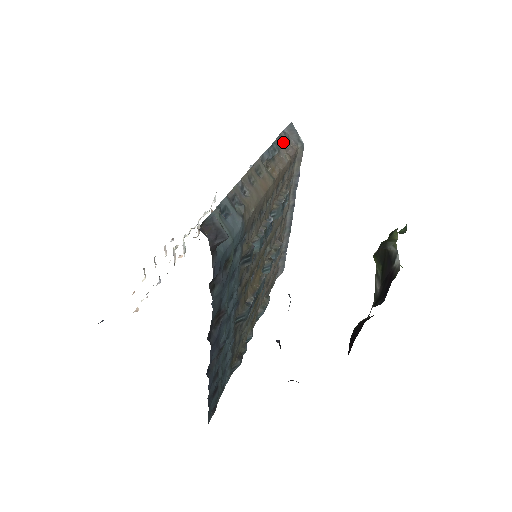
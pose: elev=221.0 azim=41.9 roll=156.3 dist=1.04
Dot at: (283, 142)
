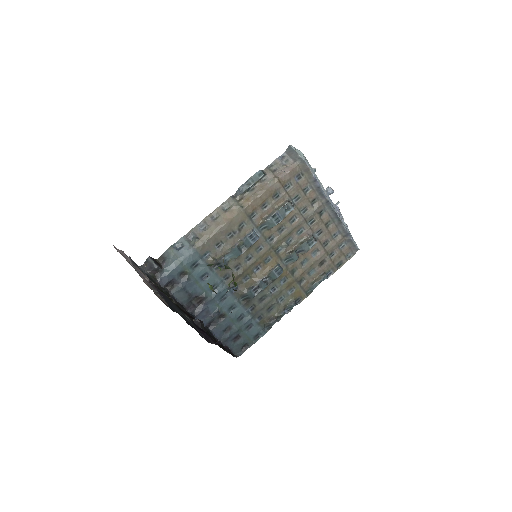
Dot at: (275, 167)
